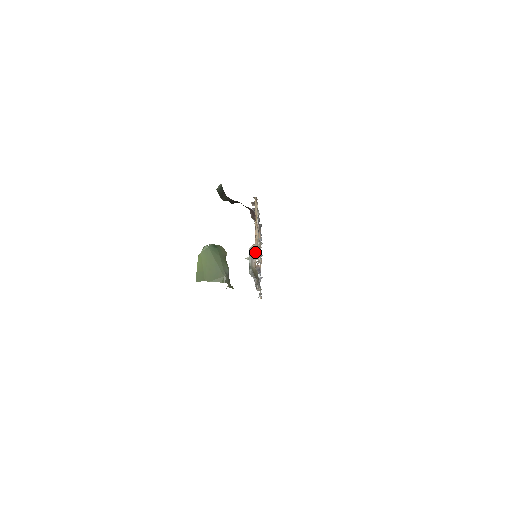
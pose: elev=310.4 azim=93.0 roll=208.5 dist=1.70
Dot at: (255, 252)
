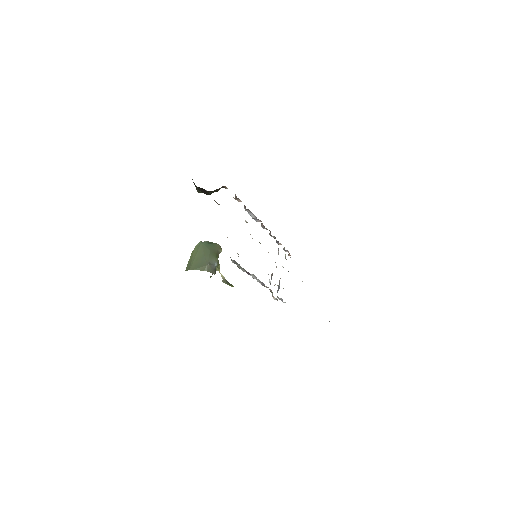
Dot at: occluded
